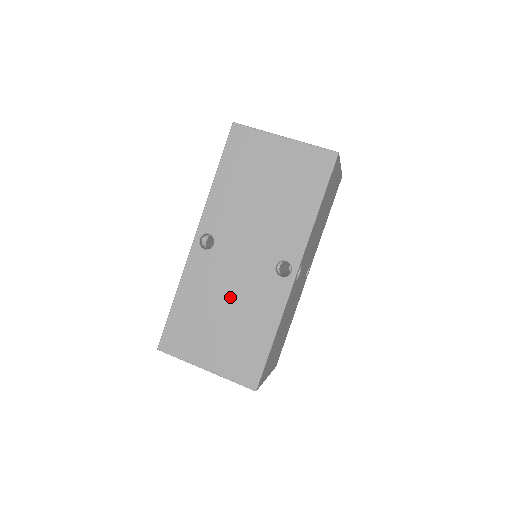
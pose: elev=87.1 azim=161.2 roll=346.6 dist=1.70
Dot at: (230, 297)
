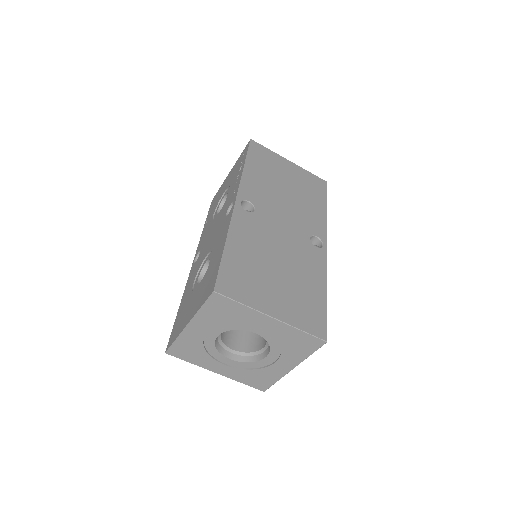
Dot at: (280, 254)
